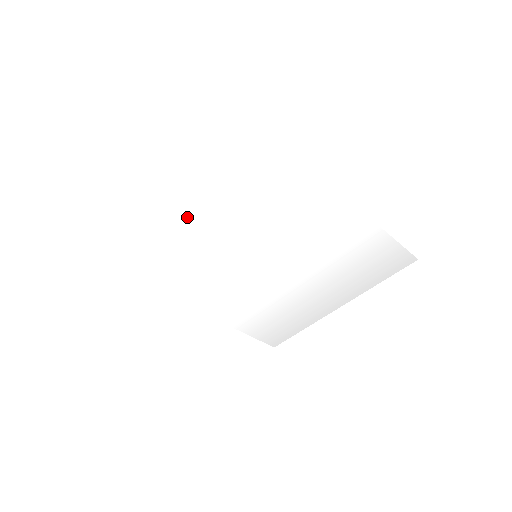
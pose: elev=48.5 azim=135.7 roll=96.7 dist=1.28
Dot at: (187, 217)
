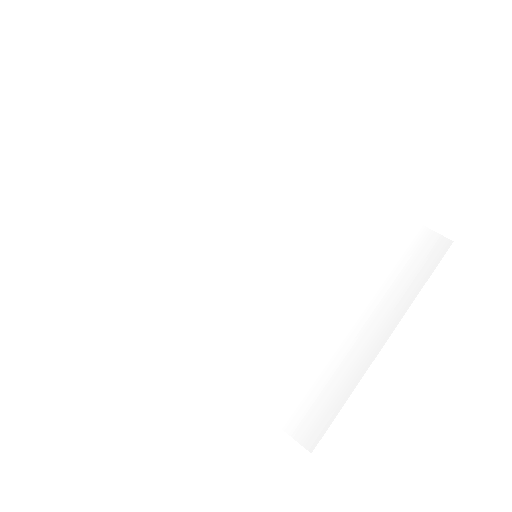
Dot at: (189, 216)
